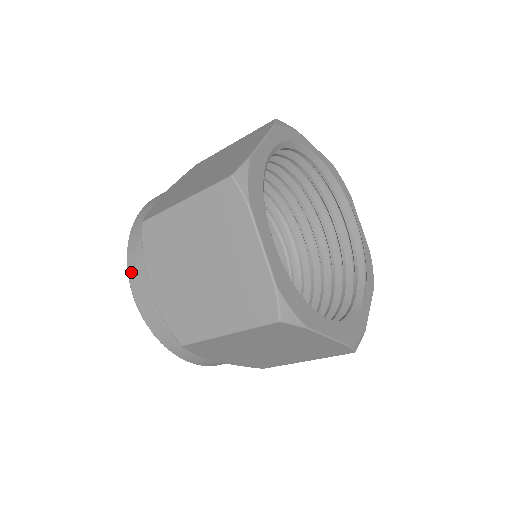
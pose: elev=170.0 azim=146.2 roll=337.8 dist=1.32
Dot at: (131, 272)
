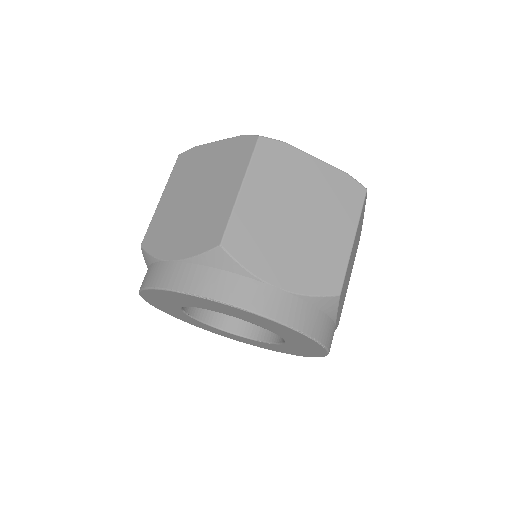
Dot at: (247, 303)
